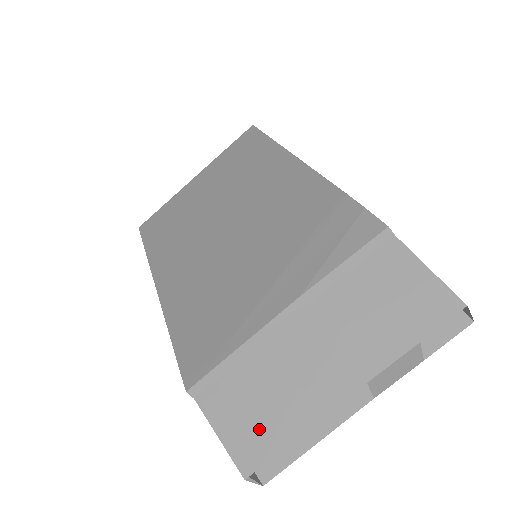
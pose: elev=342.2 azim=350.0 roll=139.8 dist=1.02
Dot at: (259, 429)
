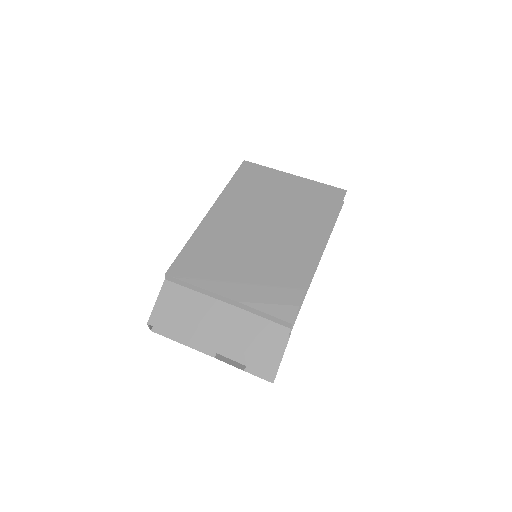
Dot at: (170, 317)
